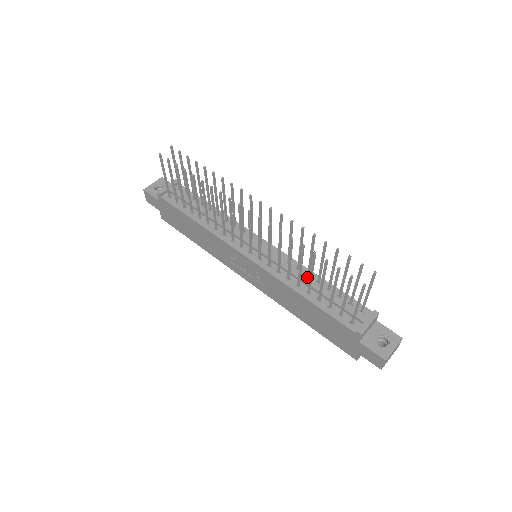
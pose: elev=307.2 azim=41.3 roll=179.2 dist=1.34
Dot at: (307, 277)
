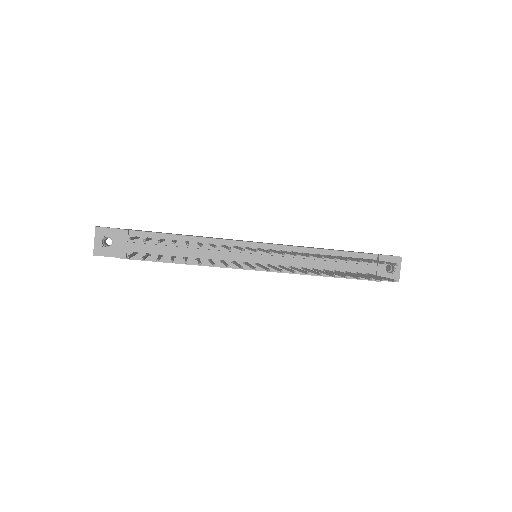
Dot at: (315, 257)
